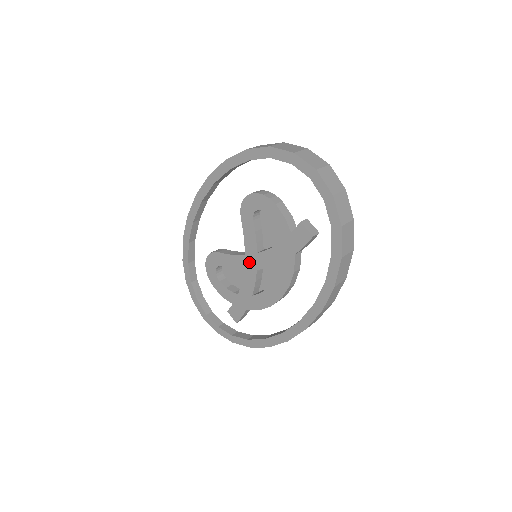
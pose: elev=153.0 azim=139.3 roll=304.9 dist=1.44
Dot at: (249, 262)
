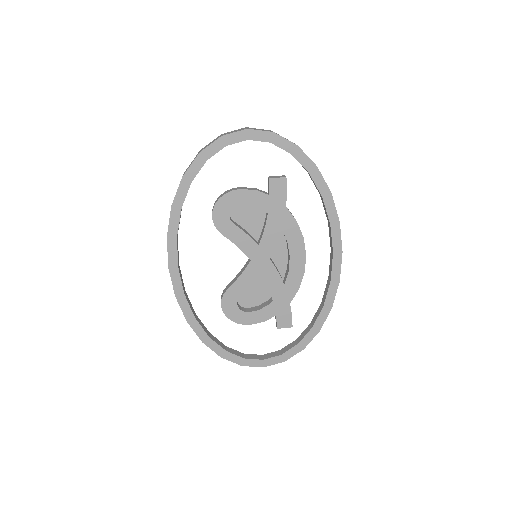
Dot at: (259, 261)
